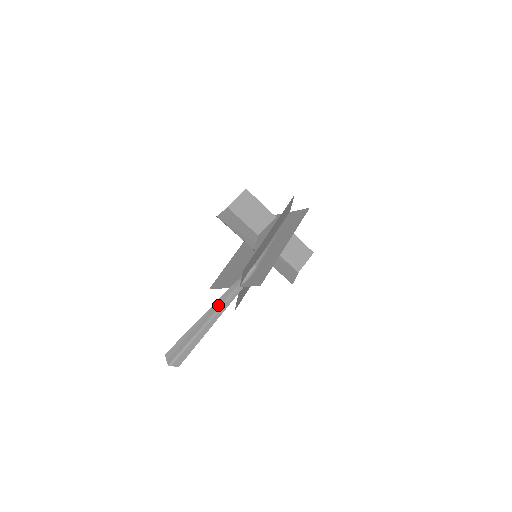
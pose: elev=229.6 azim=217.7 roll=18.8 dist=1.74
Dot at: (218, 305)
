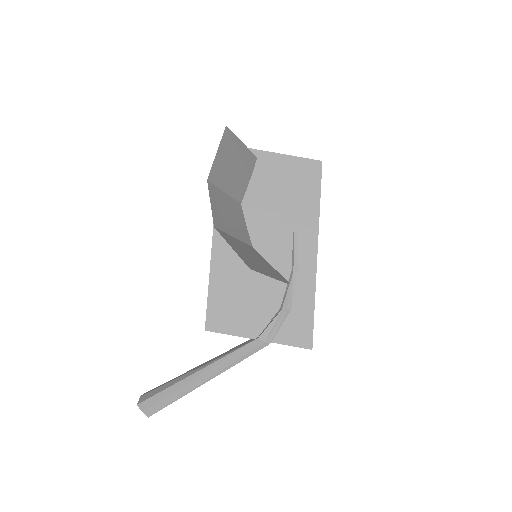
Dot at: (234, 360)
